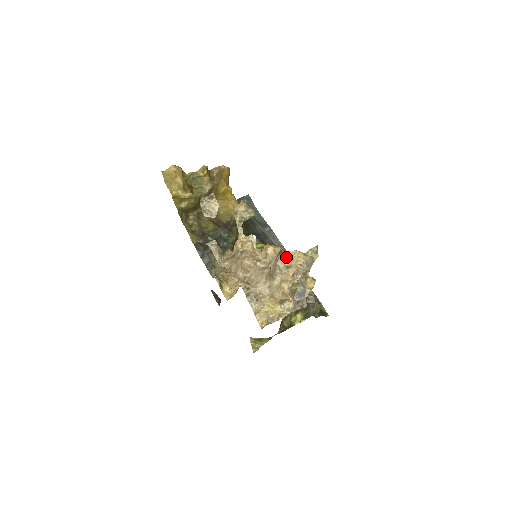
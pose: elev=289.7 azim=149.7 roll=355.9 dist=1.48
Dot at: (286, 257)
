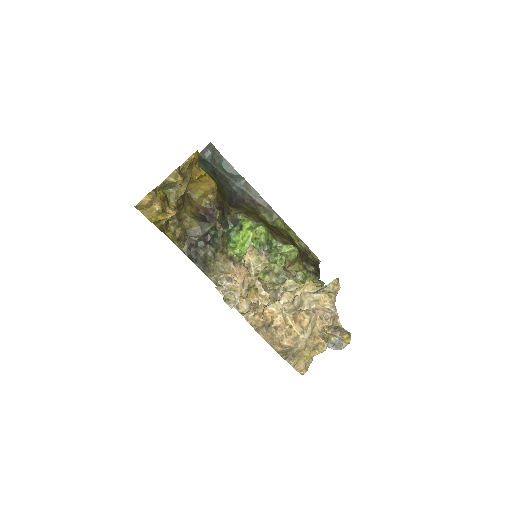
Dot at: (311, 301)
